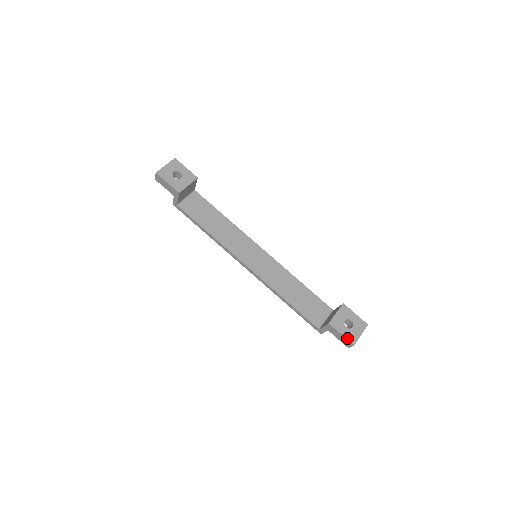
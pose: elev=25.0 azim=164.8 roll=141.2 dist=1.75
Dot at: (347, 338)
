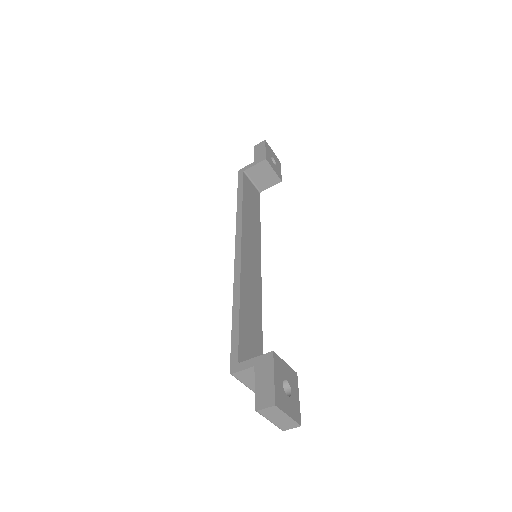
Dot at: (276, 389)
